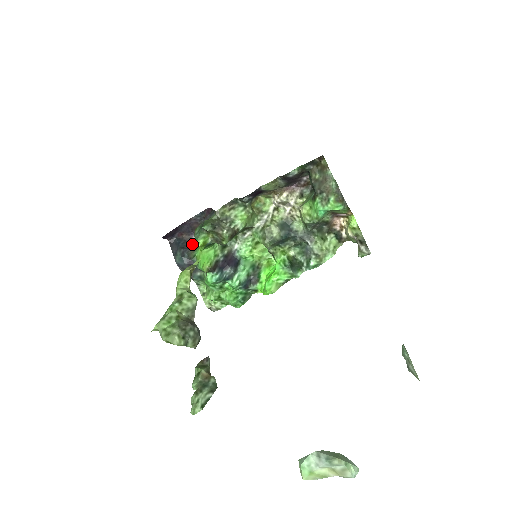
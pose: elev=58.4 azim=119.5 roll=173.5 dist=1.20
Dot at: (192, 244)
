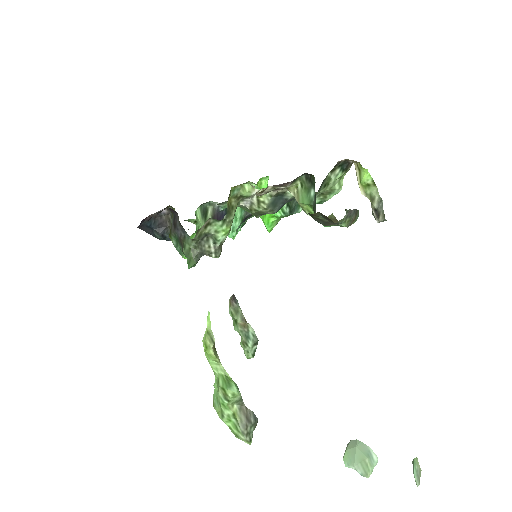
Dot at: (165, 219)
